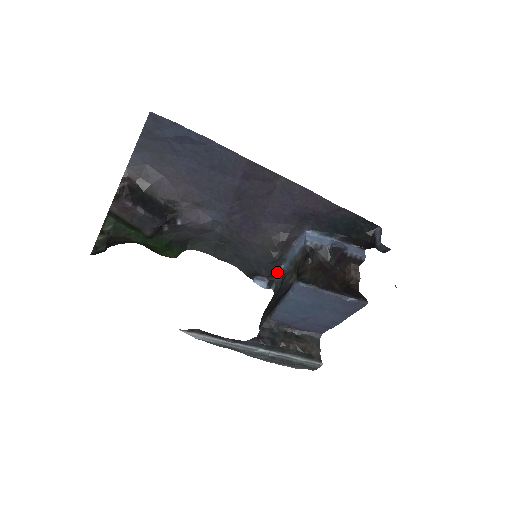
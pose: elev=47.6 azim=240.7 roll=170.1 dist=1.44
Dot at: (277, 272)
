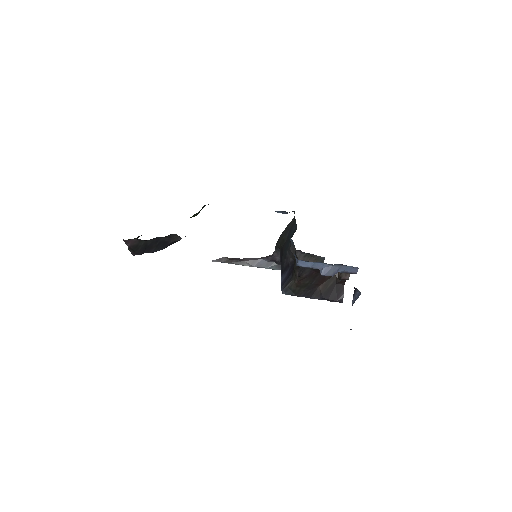
Dot at: occluded
